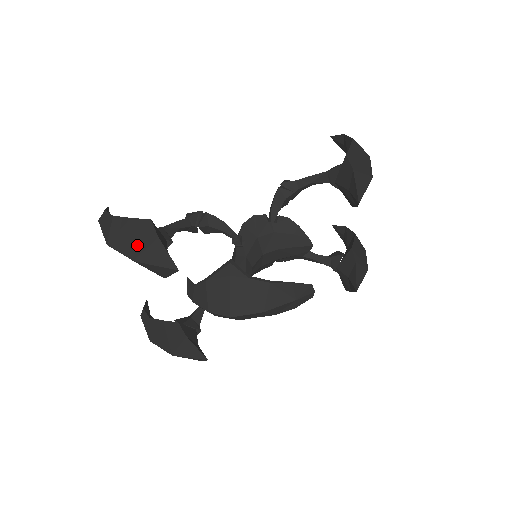
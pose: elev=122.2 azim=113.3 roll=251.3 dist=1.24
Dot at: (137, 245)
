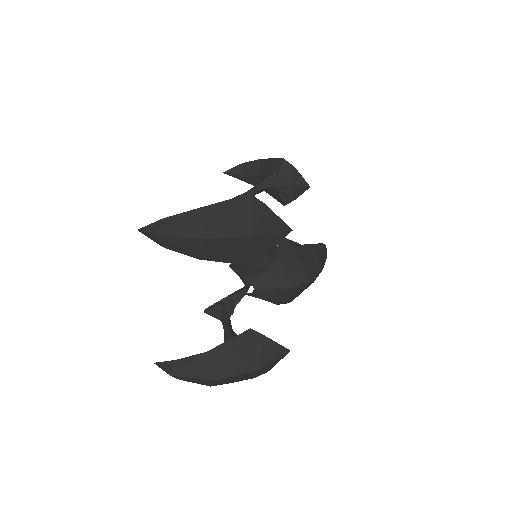
Dot at: (248, 220)
